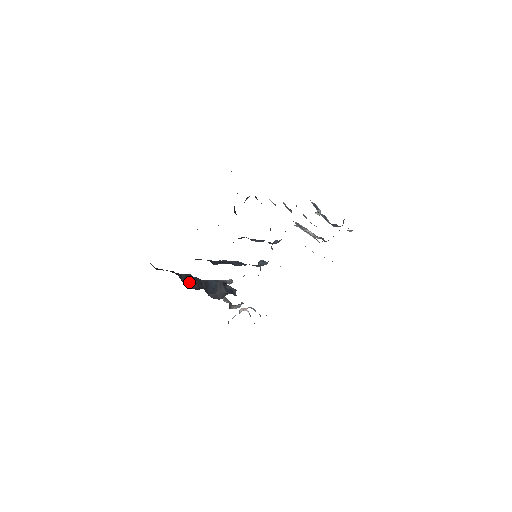
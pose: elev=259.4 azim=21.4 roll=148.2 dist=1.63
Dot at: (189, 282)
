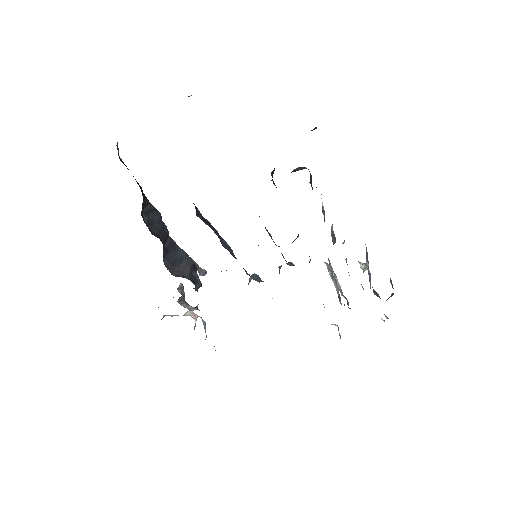
Dot at: (151, 220)
